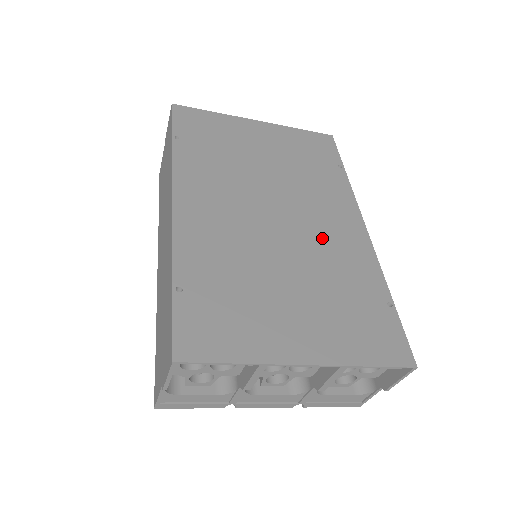
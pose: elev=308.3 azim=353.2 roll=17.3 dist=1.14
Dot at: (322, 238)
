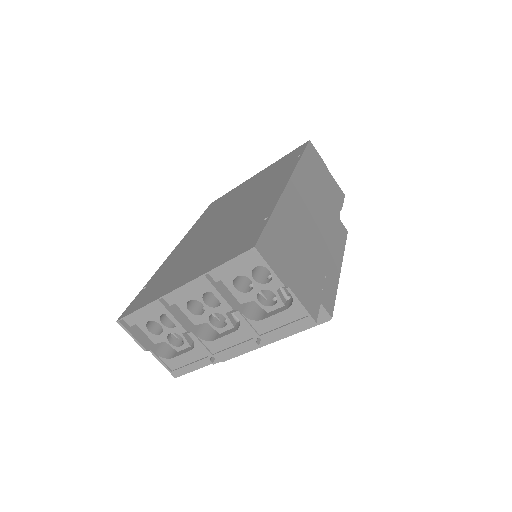
Dot at: (247, 210)
